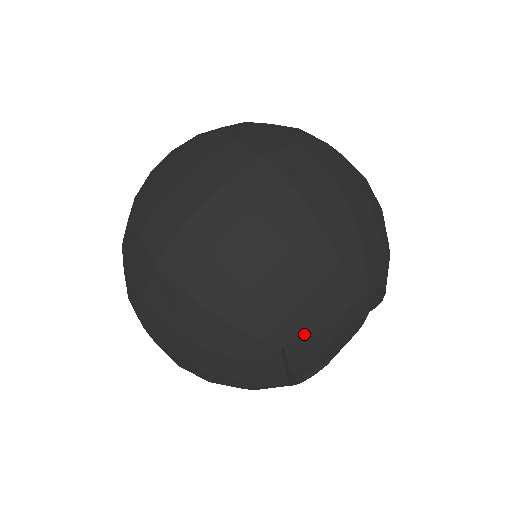
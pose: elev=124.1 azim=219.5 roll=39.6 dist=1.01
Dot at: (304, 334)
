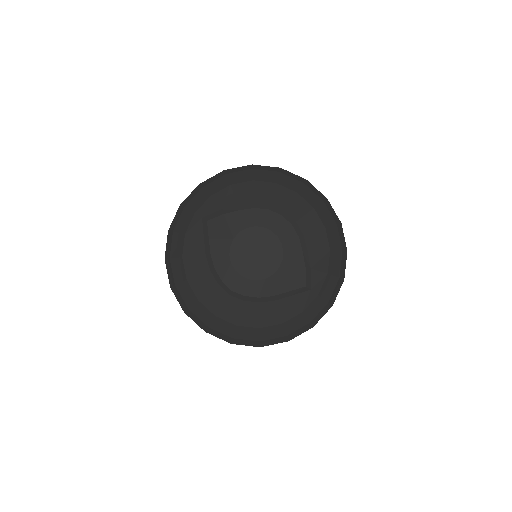
Dot at: (217, 210)
